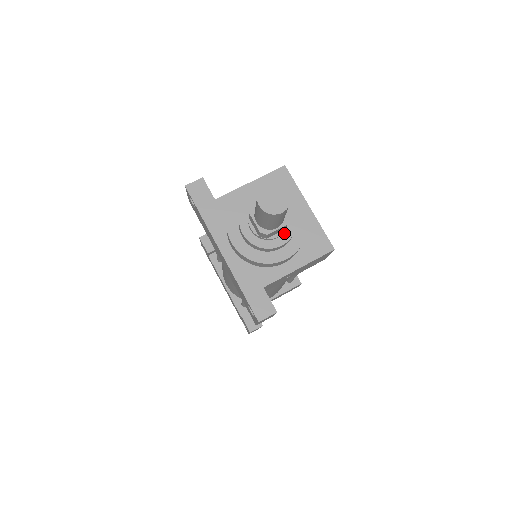
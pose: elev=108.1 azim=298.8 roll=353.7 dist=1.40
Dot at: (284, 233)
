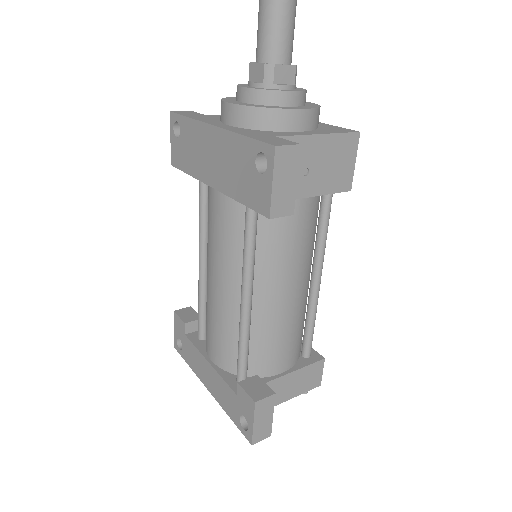
Dot at: (293, 90)
